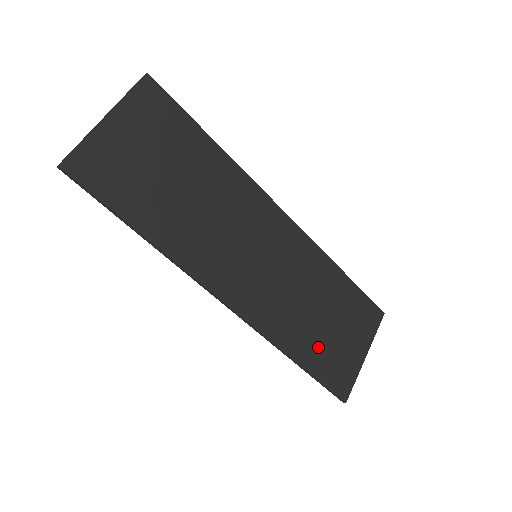
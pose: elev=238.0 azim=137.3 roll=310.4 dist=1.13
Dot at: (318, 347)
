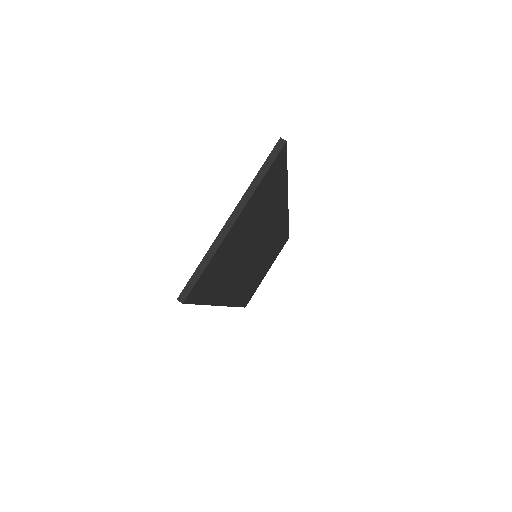
Dot at: occluded
